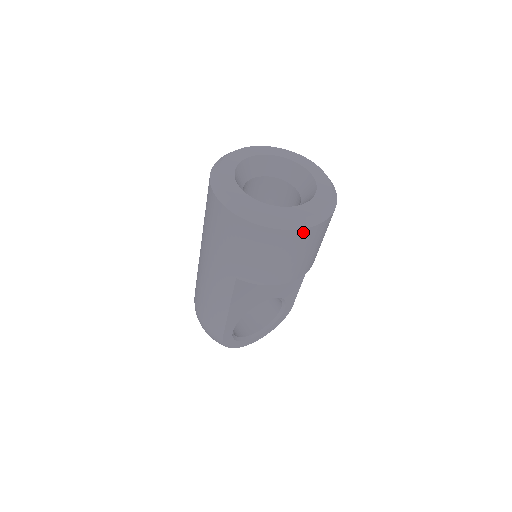
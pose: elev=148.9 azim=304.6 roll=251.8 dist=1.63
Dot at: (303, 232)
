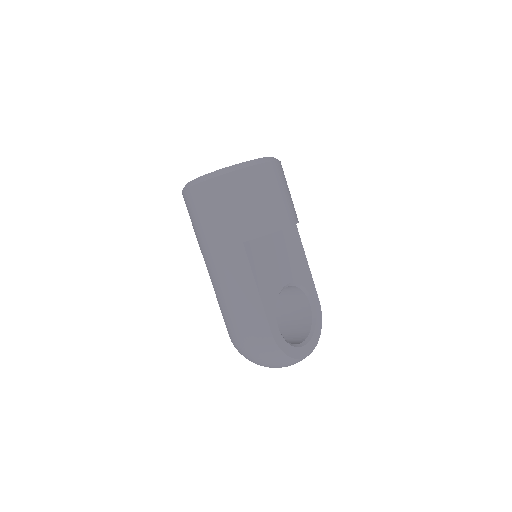
Dot at: (265, 167)
